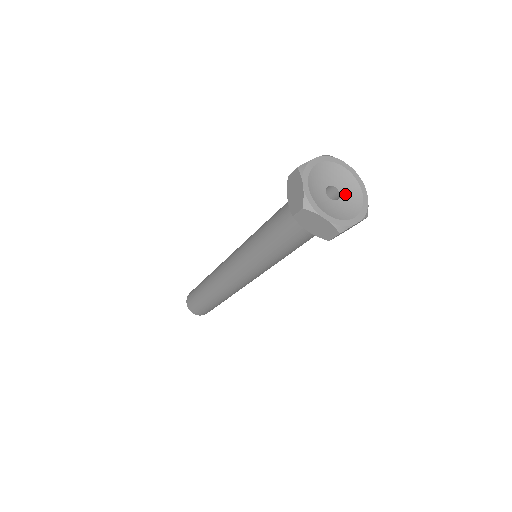
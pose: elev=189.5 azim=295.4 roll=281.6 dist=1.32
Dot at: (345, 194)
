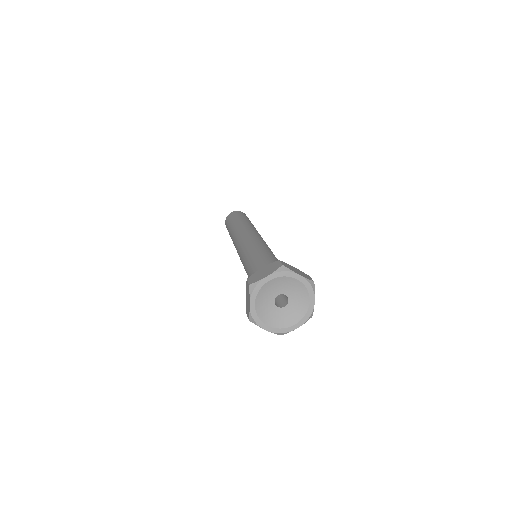
Dot at: (293, 300)
